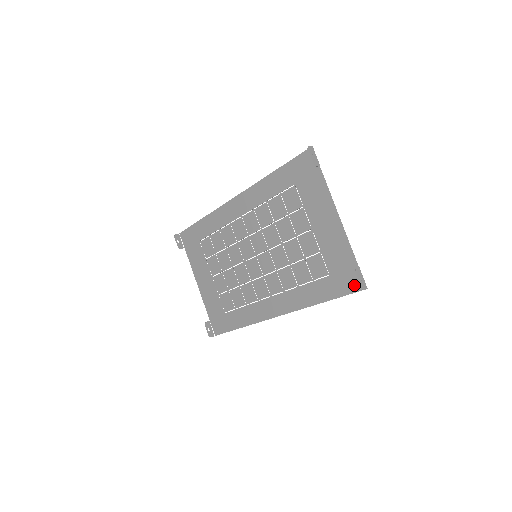
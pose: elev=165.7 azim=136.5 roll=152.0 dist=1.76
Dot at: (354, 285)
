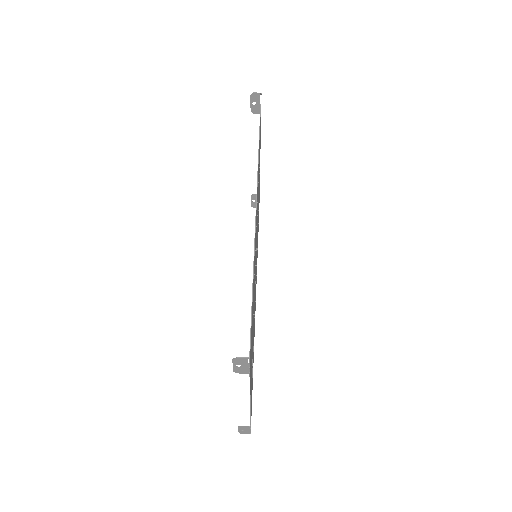
Dot at: occluded
